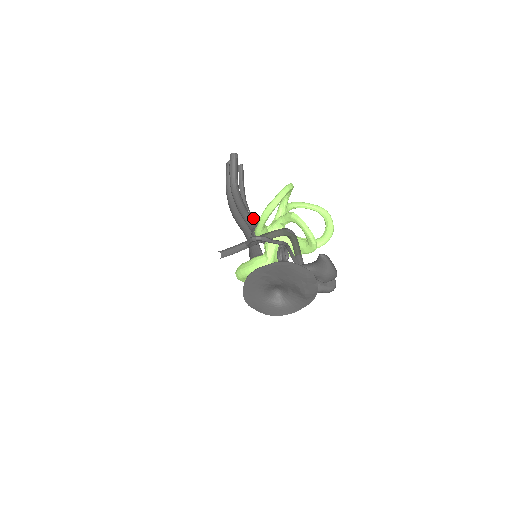
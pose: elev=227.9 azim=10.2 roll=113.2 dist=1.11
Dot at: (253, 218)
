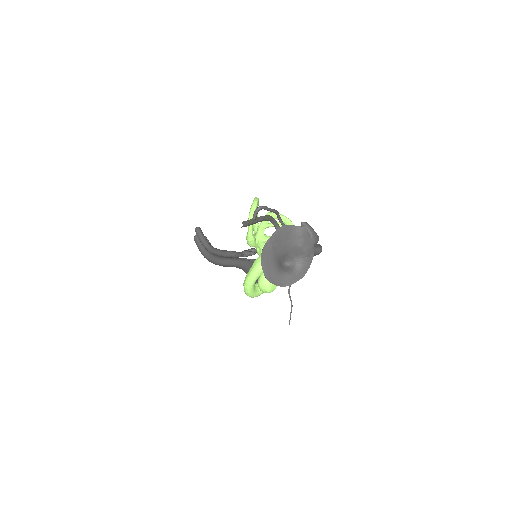
Dot at: occluded
